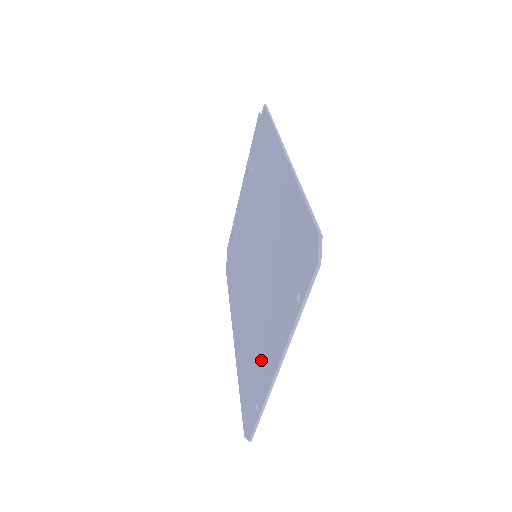
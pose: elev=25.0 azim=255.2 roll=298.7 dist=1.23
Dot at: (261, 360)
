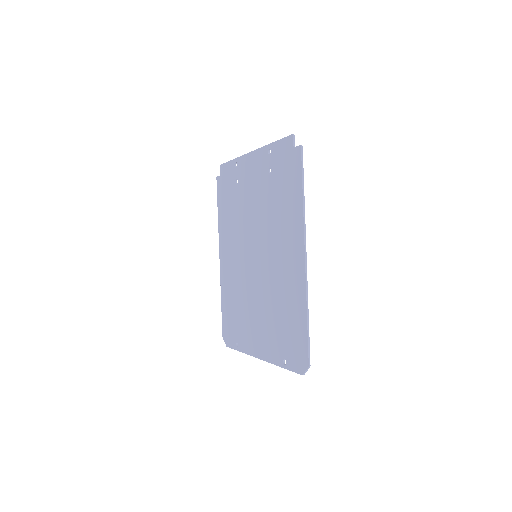
Dot at: (246, 331)
